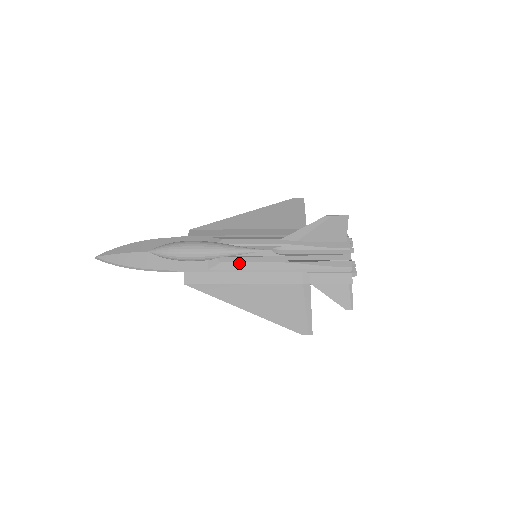
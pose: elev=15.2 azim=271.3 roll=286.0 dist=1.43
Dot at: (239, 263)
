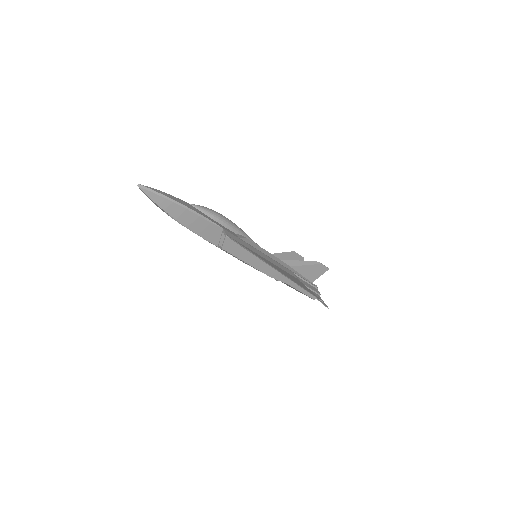
Dot at: (257, 245)
